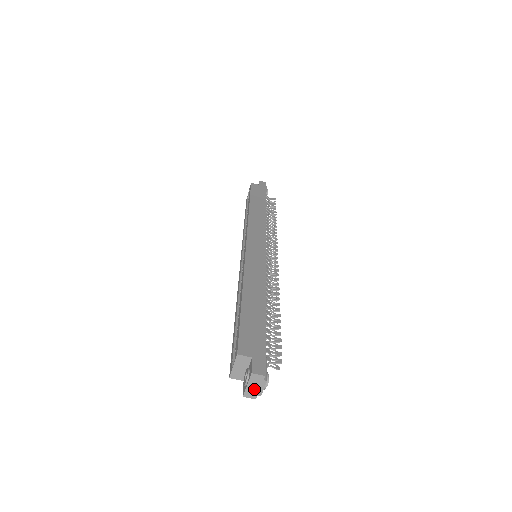
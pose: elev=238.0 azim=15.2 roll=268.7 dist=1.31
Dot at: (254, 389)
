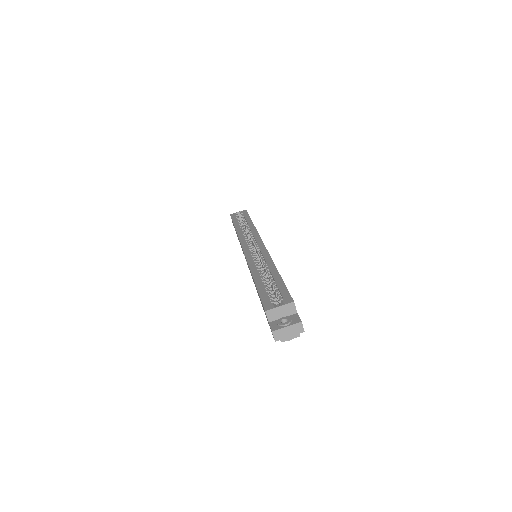
Dot at: (286, 333)
